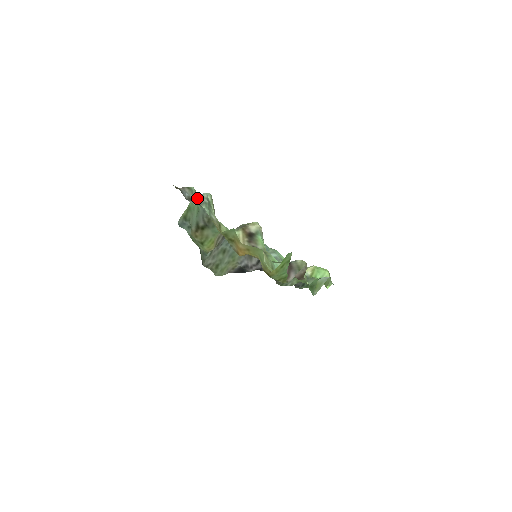
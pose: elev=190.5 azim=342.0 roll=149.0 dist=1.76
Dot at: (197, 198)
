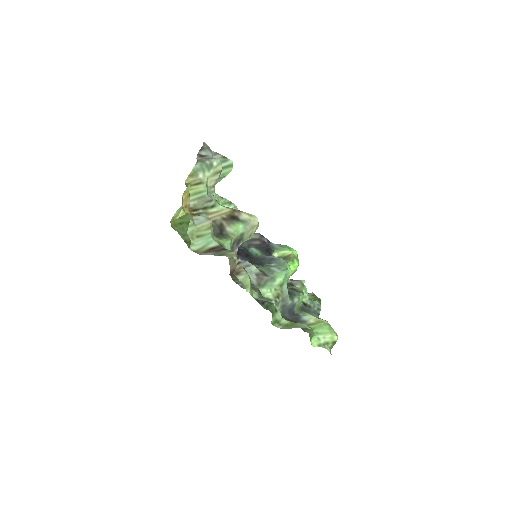
Dot at: (206, 158)
